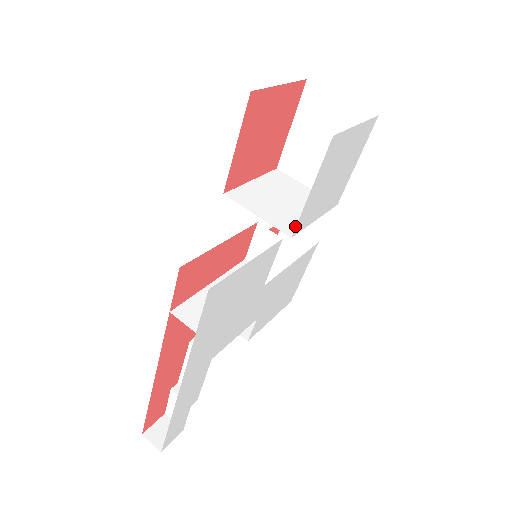
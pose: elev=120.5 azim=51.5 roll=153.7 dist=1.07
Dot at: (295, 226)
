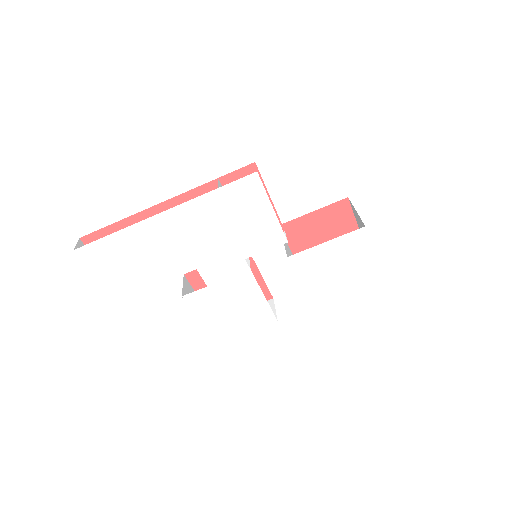
Dot at: occluded
